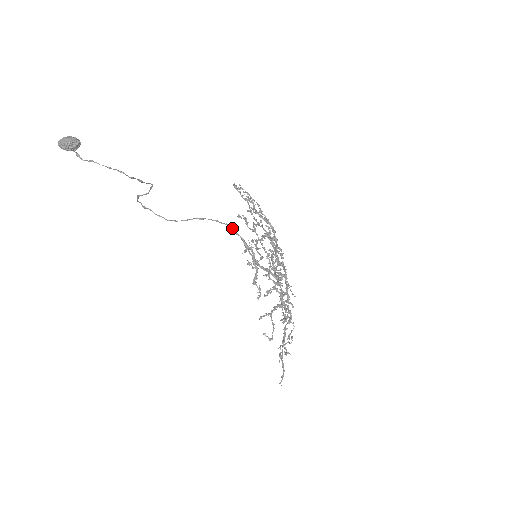
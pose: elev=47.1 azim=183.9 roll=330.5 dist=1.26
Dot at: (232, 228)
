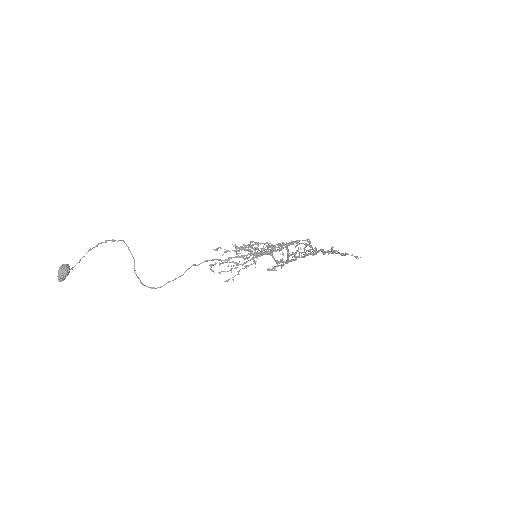
Dot at: (222, 260)
